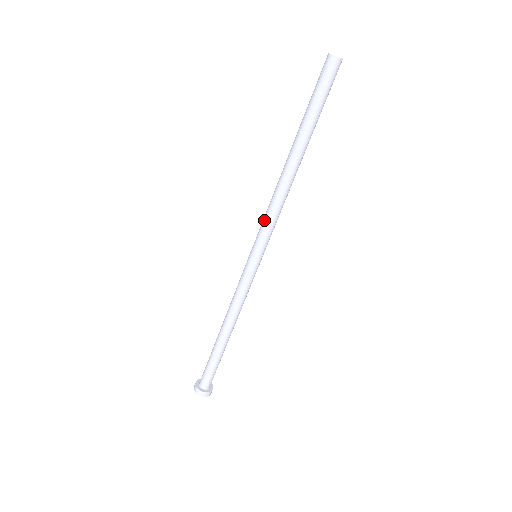
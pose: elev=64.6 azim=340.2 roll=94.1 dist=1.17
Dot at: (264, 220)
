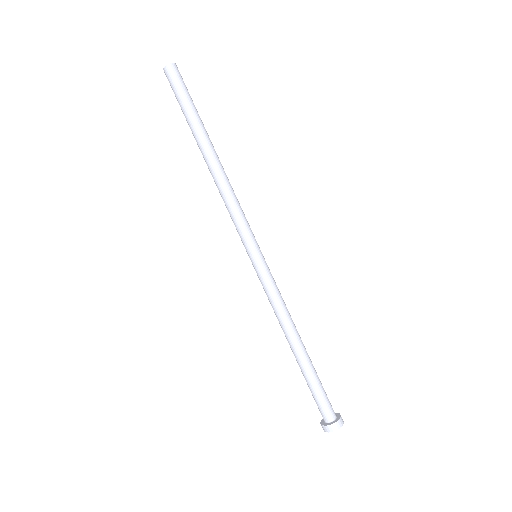
Dot at: occluded
